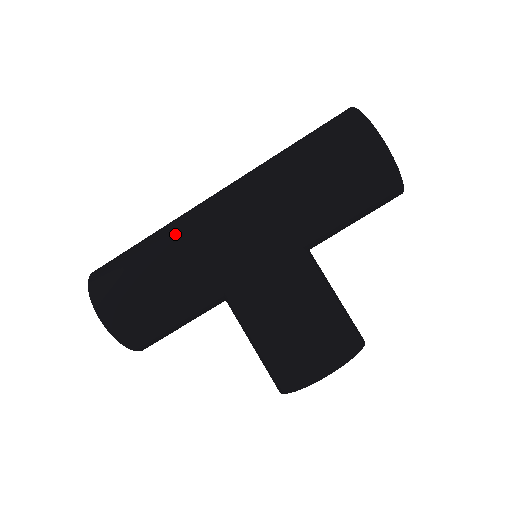
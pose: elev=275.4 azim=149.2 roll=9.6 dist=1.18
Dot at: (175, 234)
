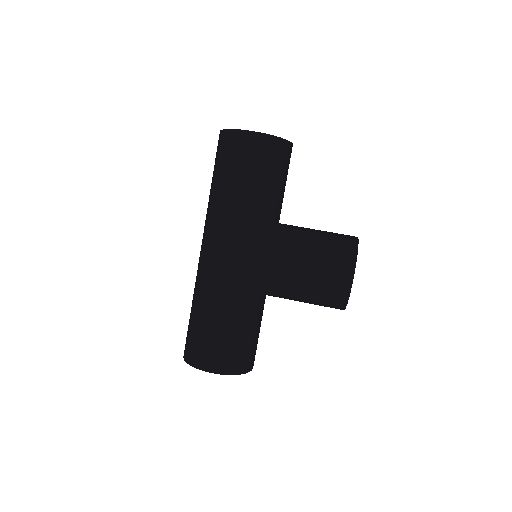
Dot at: (203, 289)
